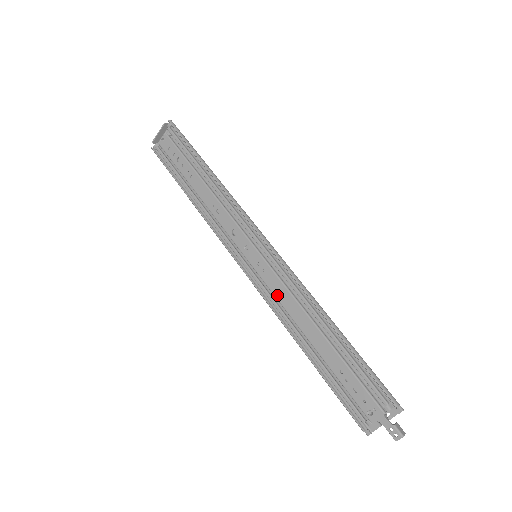
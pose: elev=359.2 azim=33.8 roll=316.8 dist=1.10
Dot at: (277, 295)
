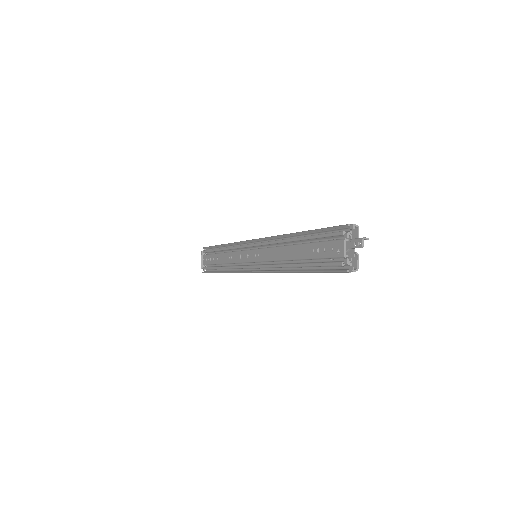
Dot at: (269, 258)
